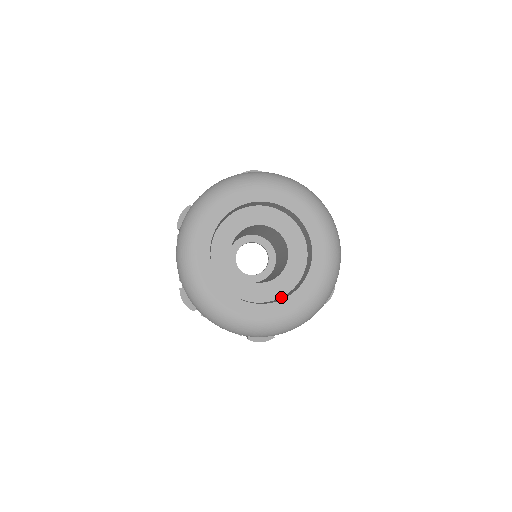
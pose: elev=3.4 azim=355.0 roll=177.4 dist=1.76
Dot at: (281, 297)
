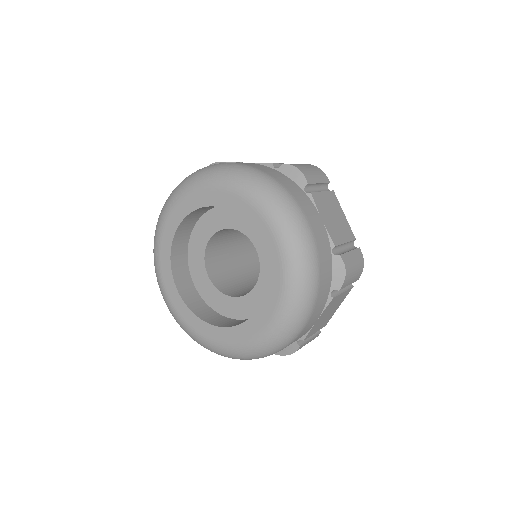
Dot at: occluded
